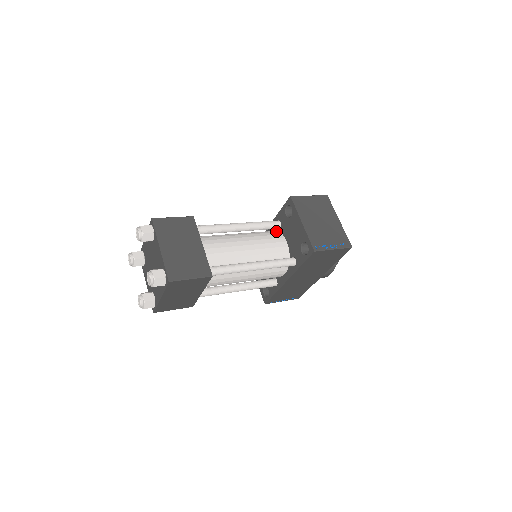
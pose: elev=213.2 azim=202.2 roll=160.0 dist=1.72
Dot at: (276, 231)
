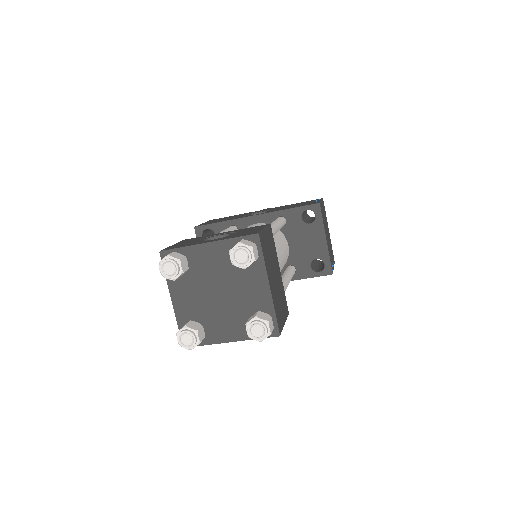
Dot at: occluded
